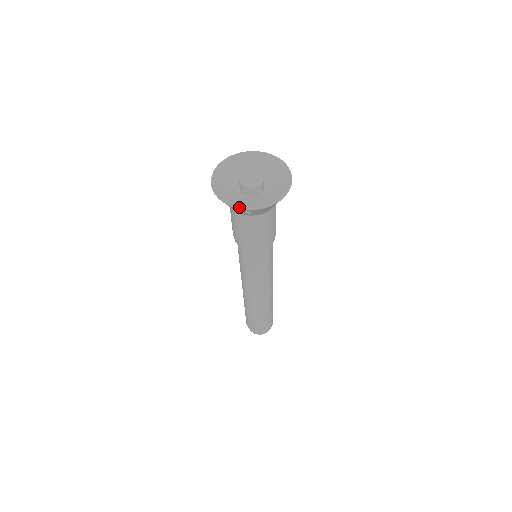
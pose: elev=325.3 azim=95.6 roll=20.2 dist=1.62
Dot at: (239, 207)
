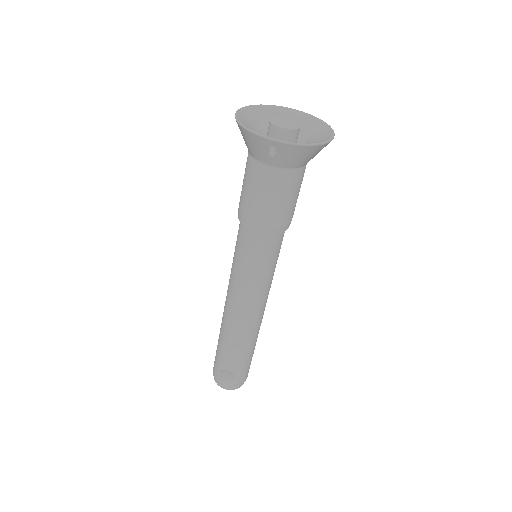
Dot at: occluded
